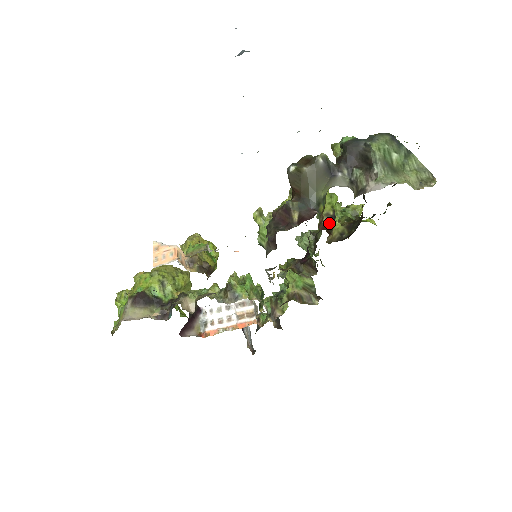
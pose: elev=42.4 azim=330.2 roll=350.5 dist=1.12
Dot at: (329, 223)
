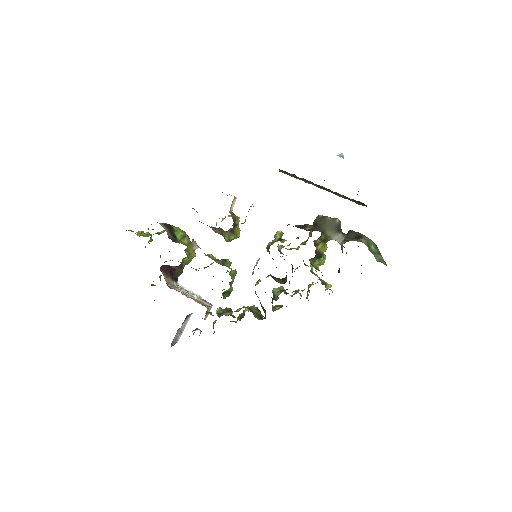
Dot at: (318, 253)
